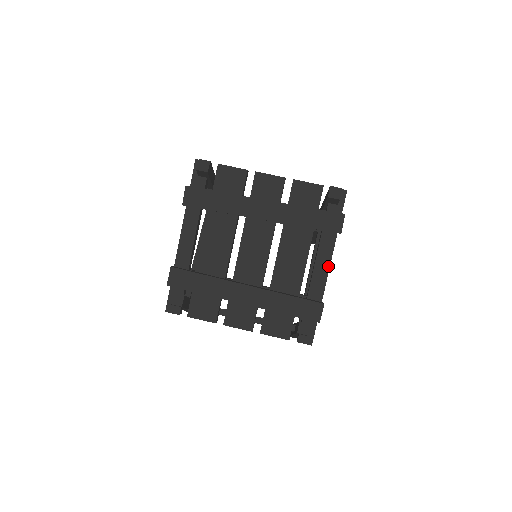
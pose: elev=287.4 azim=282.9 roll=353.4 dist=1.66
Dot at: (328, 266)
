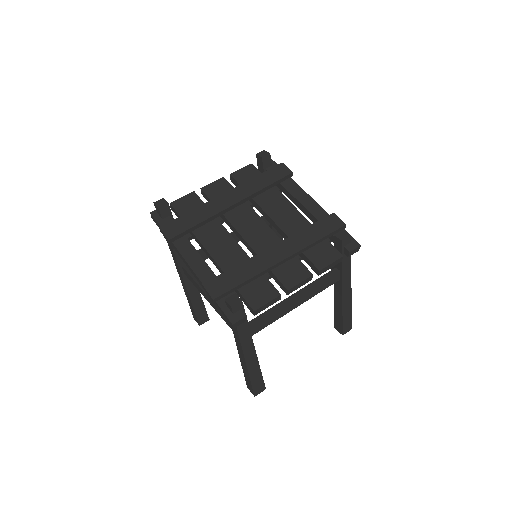
Dot at: (308, 196)
